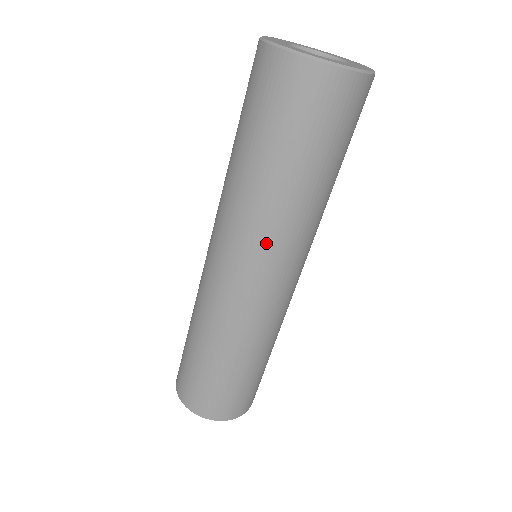
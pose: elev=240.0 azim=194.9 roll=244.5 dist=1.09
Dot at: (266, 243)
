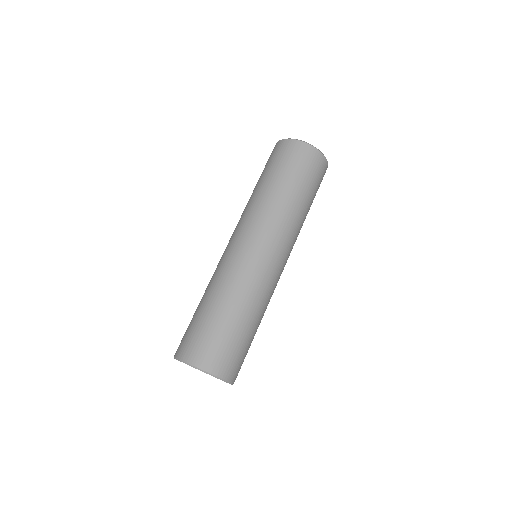
Dot at: (282, 230)
